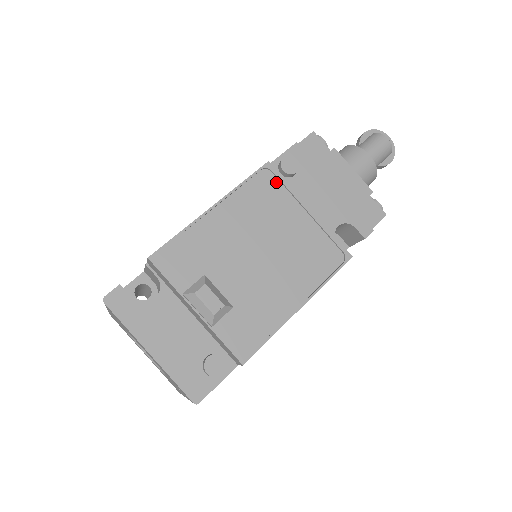
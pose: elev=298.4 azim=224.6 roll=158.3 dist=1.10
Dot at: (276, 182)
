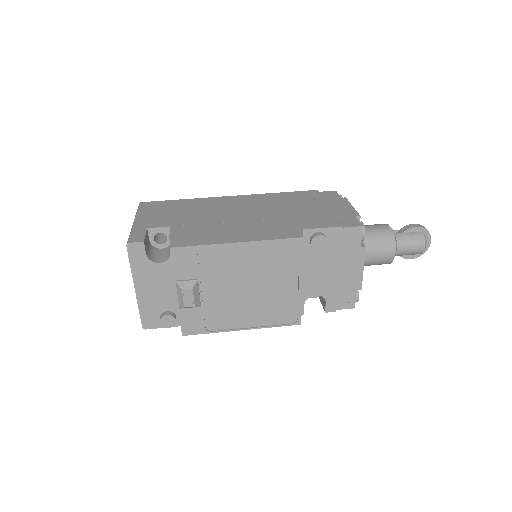
Dot at: (296, 253)
